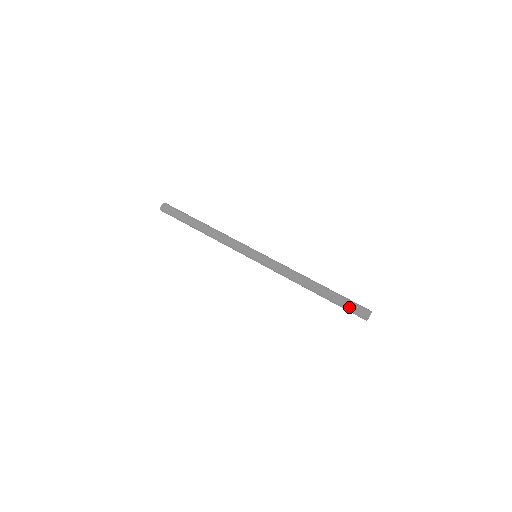
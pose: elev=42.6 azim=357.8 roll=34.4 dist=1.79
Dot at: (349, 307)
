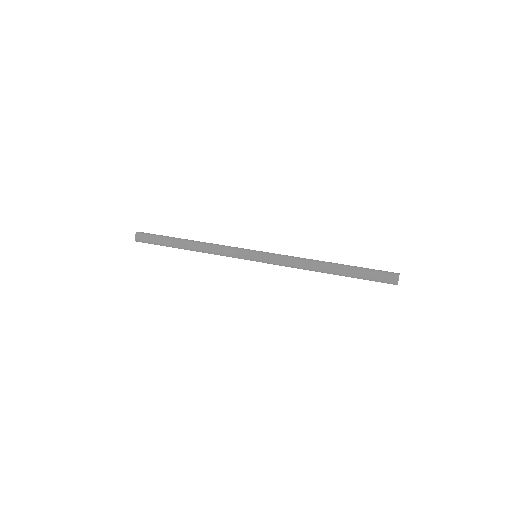
Dot at: occluded
